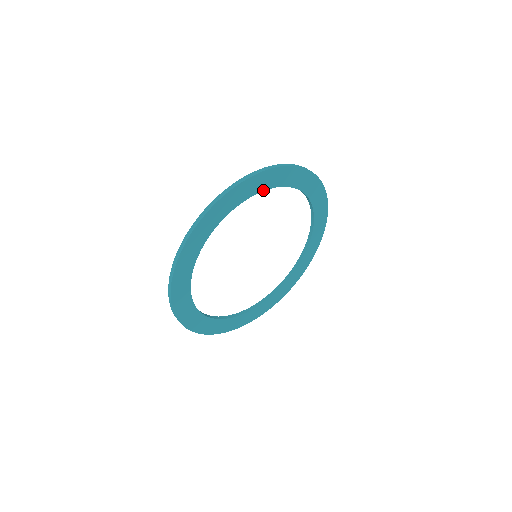
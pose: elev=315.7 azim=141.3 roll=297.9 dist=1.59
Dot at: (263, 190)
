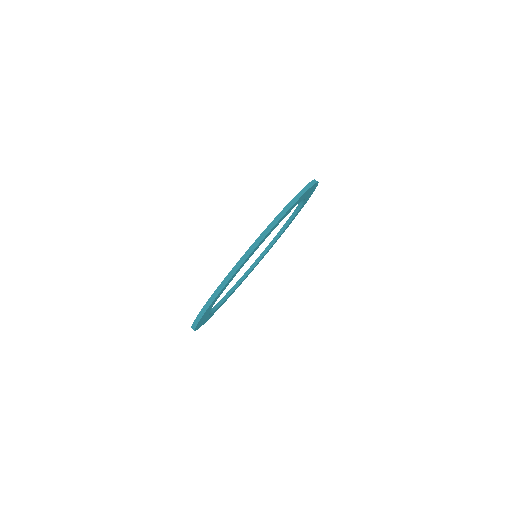
Dot at: (274, 228)
